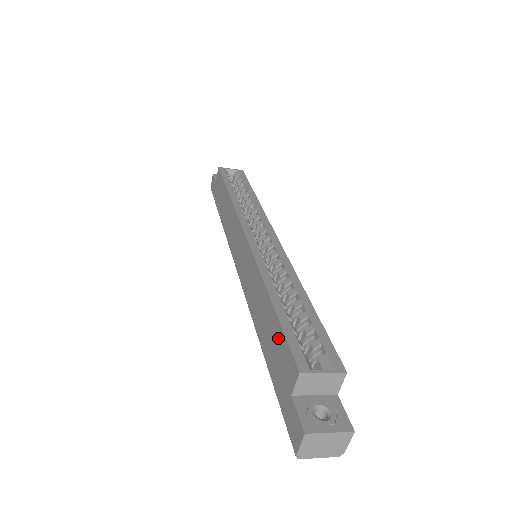
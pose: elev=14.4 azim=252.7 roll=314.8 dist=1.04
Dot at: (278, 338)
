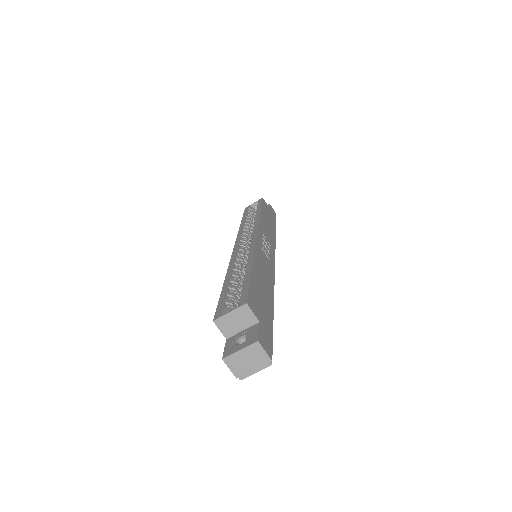
Dot at: occluded
